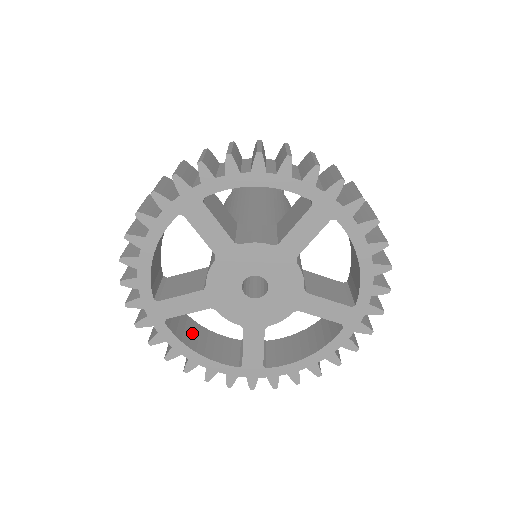
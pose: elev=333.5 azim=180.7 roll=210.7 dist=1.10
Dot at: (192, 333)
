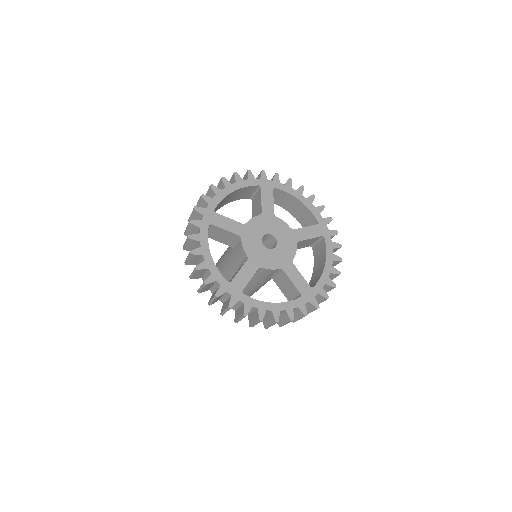
Dot at: occluded
